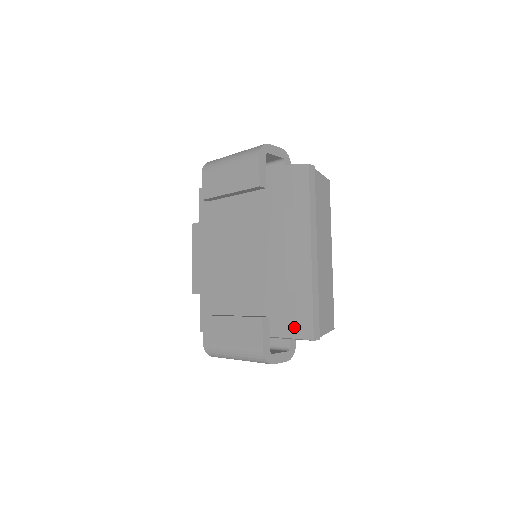
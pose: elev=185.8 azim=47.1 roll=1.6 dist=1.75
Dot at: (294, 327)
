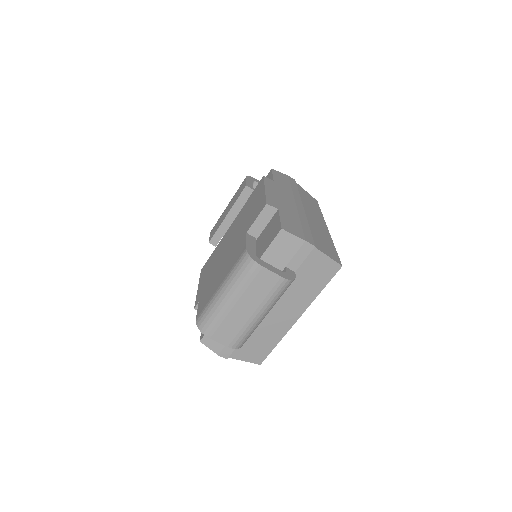
Dot at: (278, 226)
